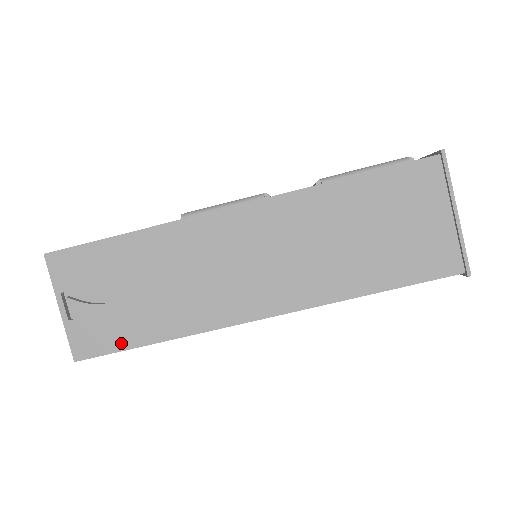
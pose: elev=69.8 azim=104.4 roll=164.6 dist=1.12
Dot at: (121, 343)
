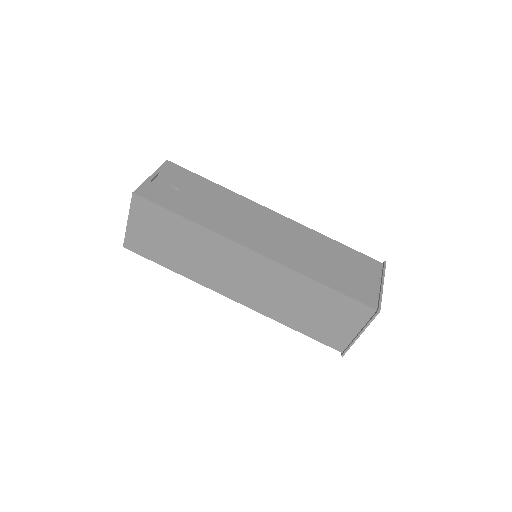
Dot at: (168, 205)
